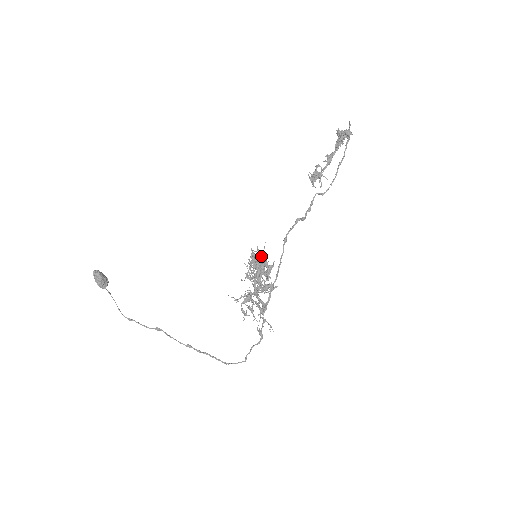
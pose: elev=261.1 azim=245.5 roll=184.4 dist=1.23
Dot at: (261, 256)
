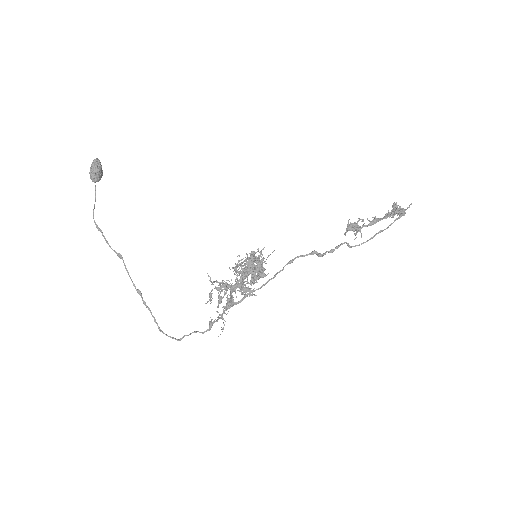
Dot at: (263, 260)
